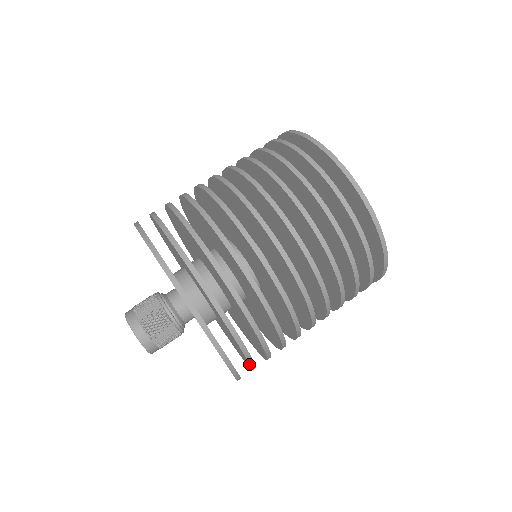
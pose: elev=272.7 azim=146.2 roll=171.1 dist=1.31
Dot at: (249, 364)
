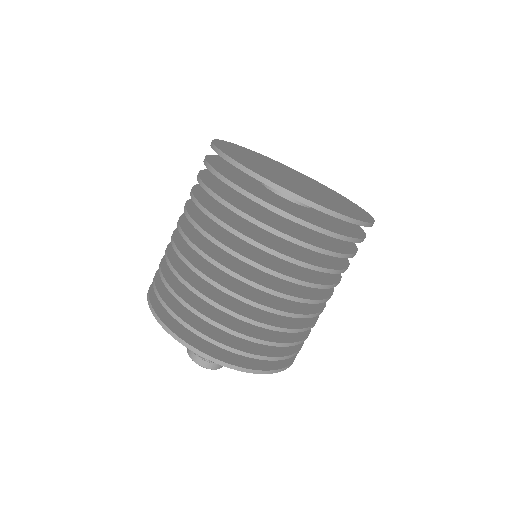
Dot at: (273, 359)
